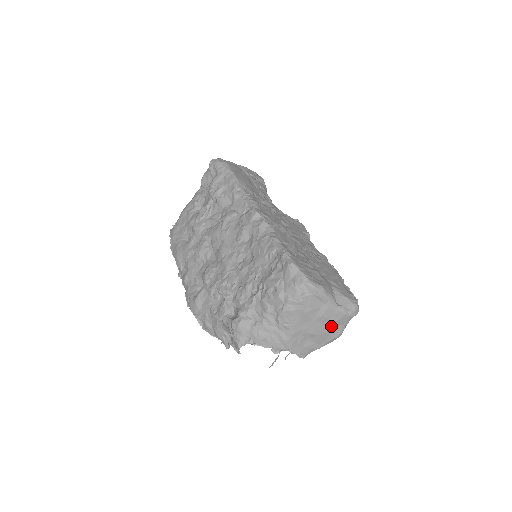
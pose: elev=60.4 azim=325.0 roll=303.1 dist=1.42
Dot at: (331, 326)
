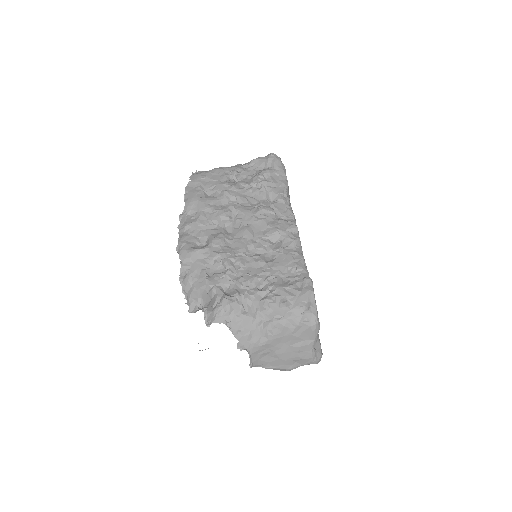
Dot at: (294, 359)
